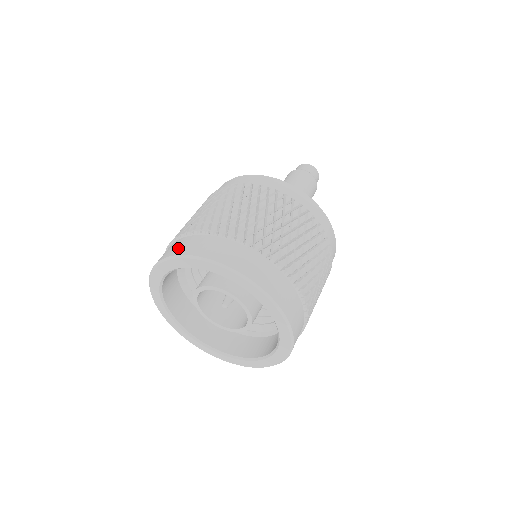
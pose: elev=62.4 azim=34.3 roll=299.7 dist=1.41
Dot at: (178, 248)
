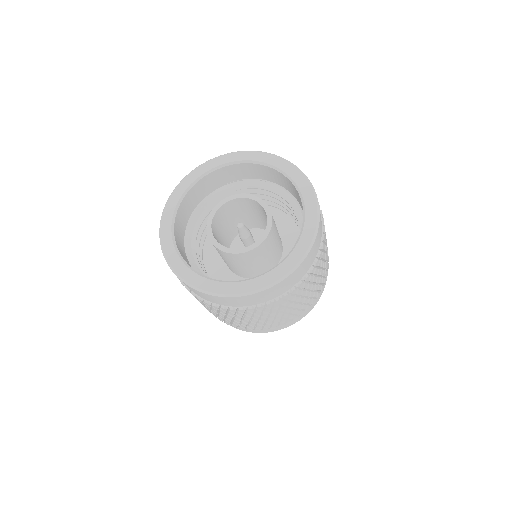
Dot at: occluded
